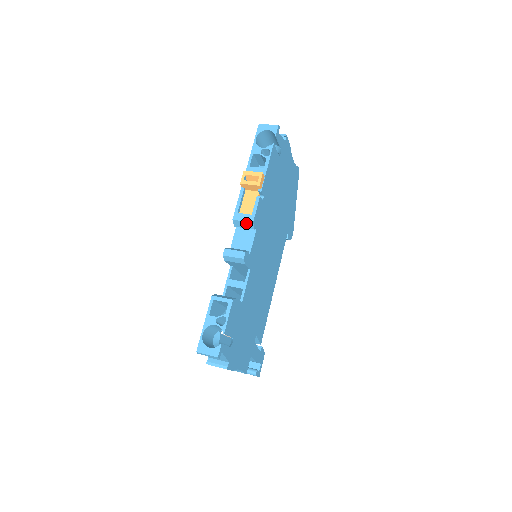
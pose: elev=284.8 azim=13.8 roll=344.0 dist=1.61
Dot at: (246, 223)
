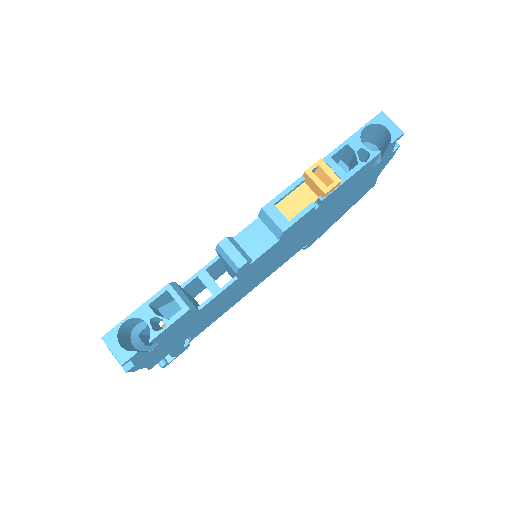
Dot at: (274, 225)
